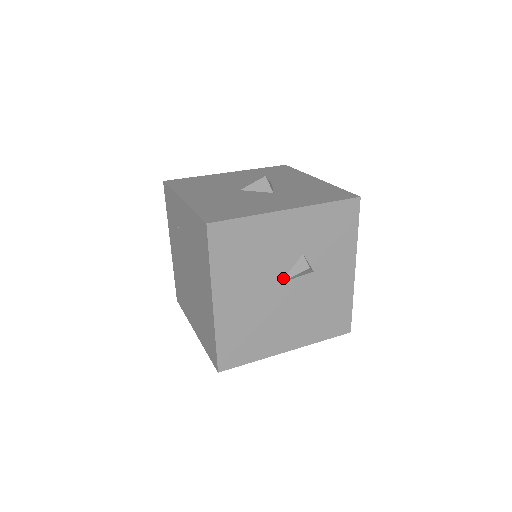
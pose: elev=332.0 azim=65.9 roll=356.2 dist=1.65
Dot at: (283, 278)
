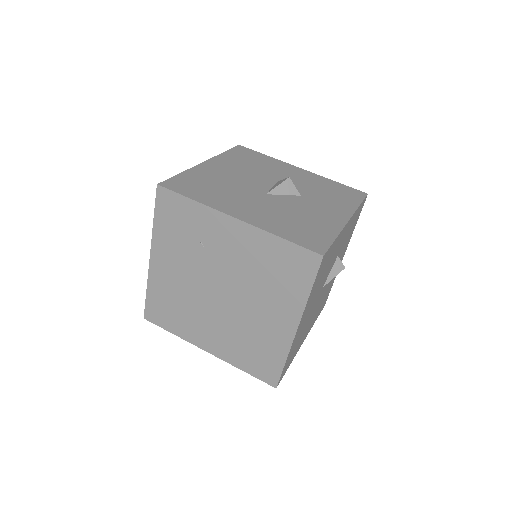
Dot at: (325, 282)
